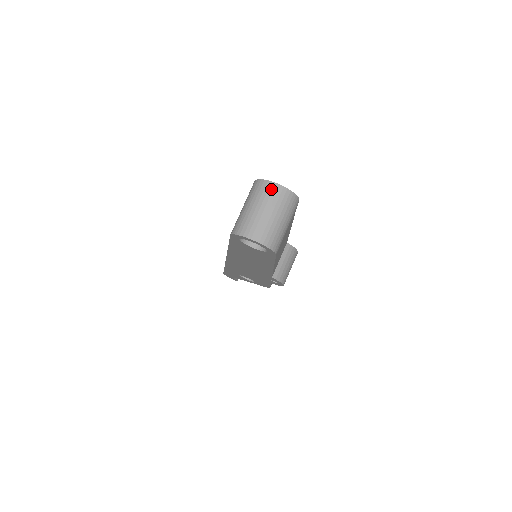
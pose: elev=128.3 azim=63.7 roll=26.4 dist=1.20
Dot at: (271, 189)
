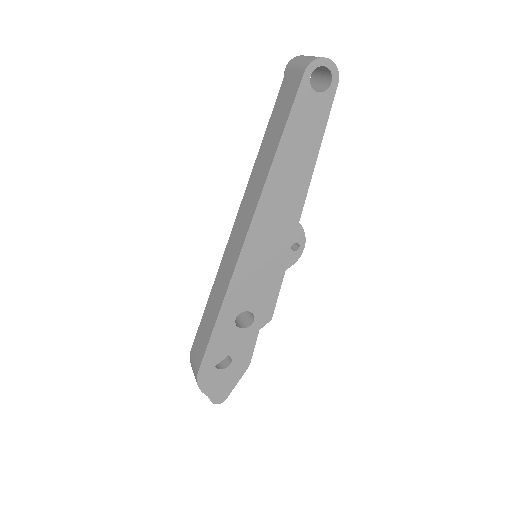
Dot at: occluded
